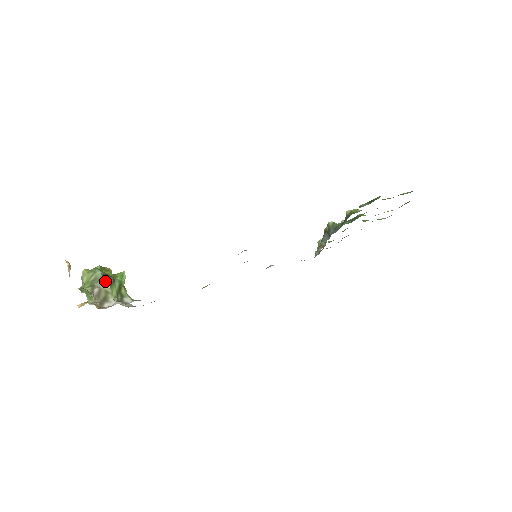
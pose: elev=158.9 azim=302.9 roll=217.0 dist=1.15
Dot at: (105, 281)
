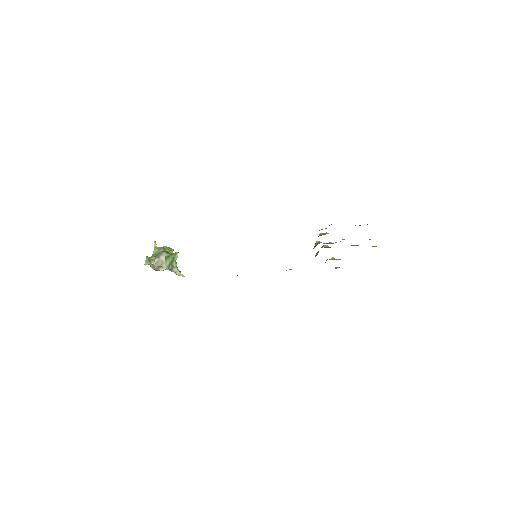
Dot at: (163, 255)
